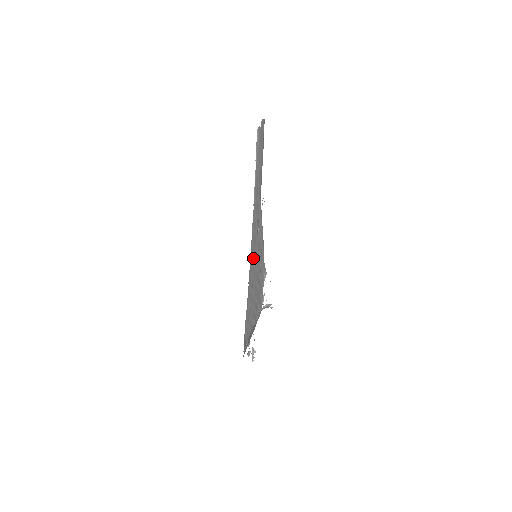
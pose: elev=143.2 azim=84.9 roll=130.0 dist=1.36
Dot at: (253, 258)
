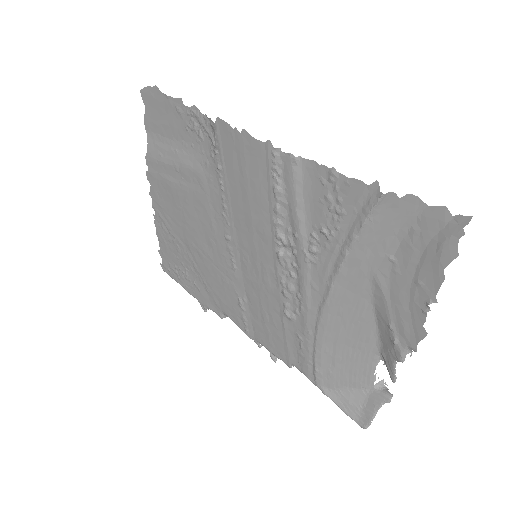
Dot at: (336, 326)
